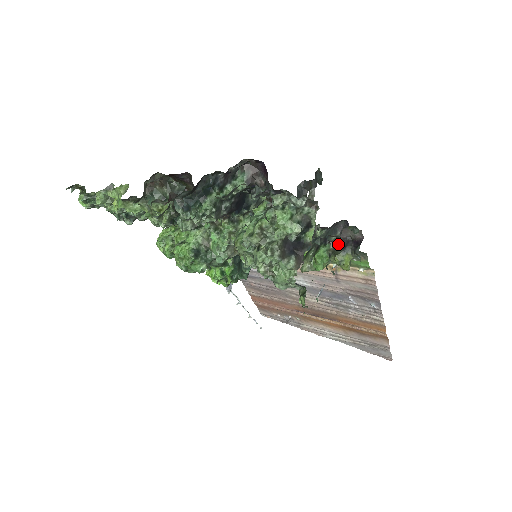
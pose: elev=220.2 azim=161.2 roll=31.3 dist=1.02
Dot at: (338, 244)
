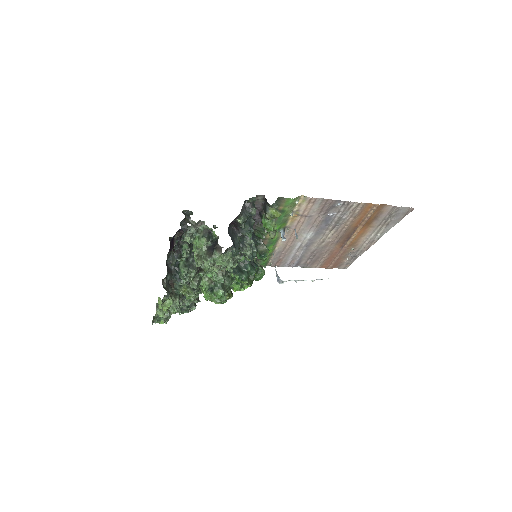
Dot at: (264, 210)
